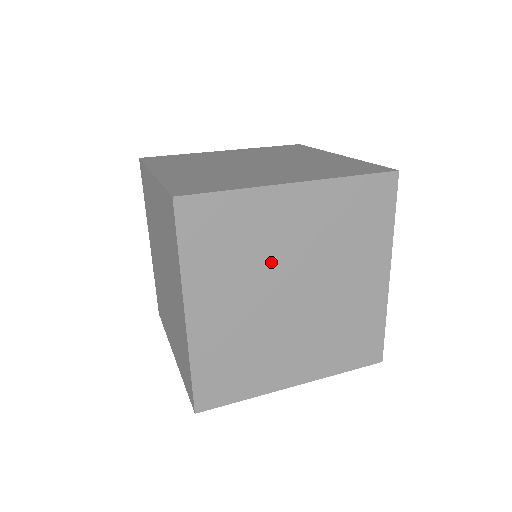
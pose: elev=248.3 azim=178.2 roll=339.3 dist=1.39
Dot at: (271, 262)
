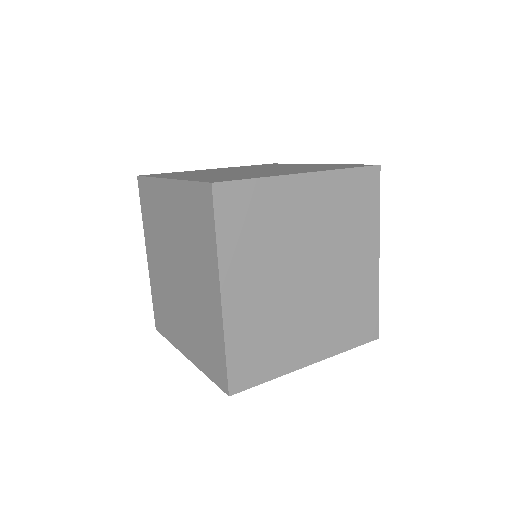
Dot at: (289, 244)
